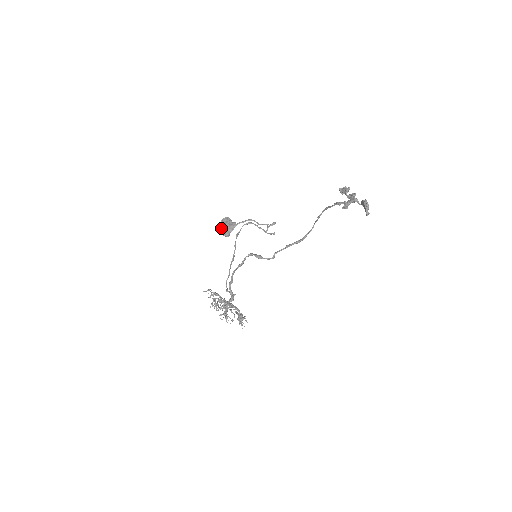
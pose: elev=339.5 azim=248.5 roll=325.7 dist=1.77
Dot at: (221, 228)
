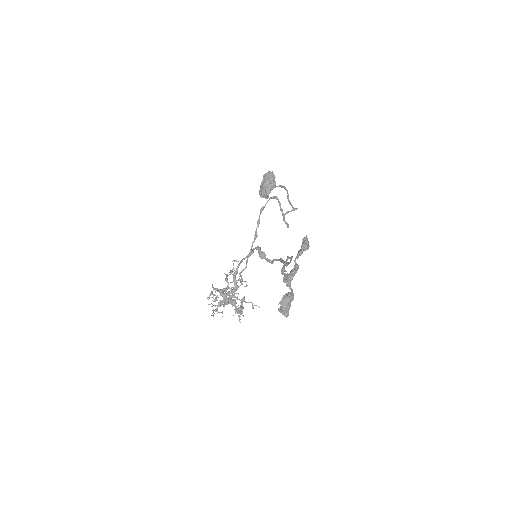
Dot at: (260, 187)
